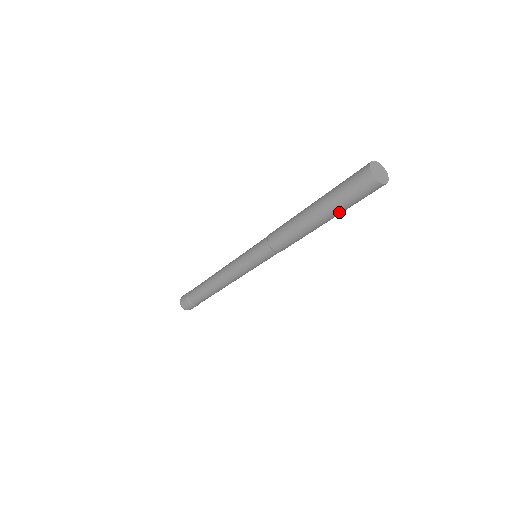
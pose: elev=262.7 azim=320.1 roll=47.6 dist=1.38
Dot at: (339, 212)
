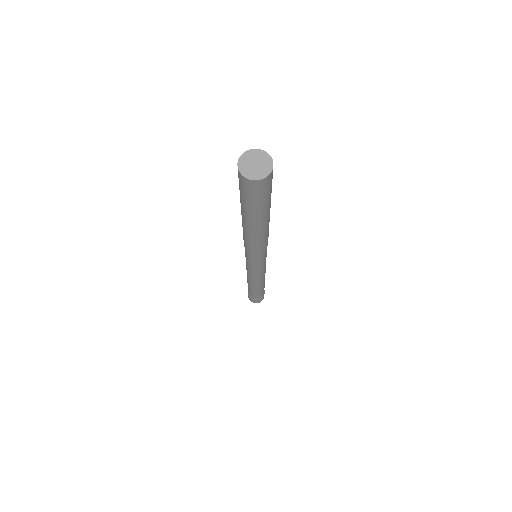
Dot at: (265, 210)
